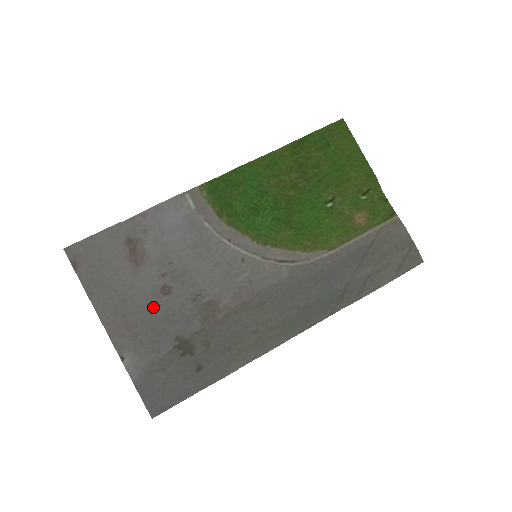
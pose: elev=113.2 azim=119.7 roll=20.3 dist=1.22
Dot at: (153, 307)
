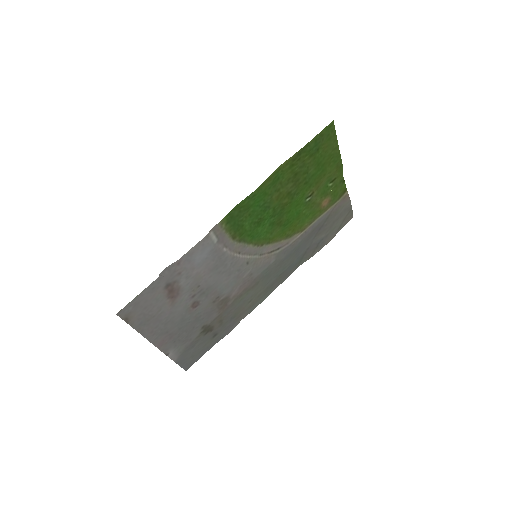
Dot at: (187, 318)
